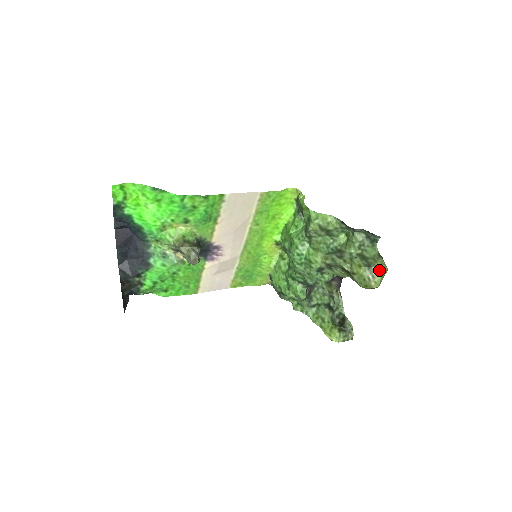
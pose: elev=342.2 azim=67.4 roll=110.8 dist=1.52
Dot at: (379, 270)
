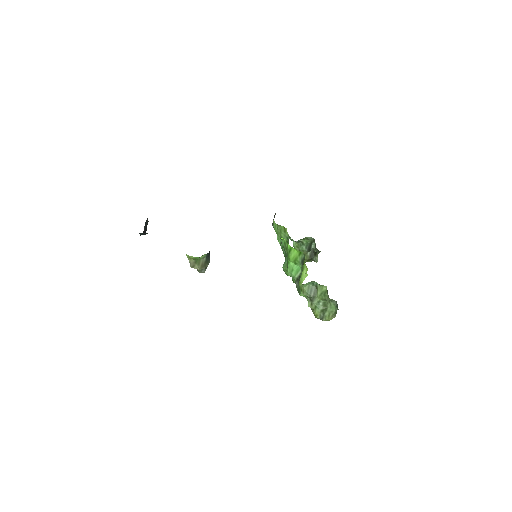
Dot at: occluded
